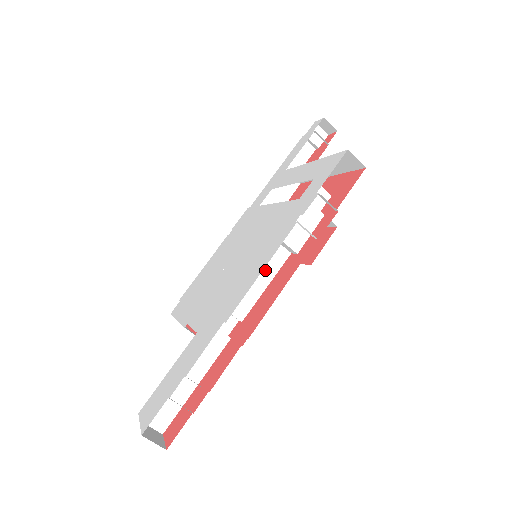
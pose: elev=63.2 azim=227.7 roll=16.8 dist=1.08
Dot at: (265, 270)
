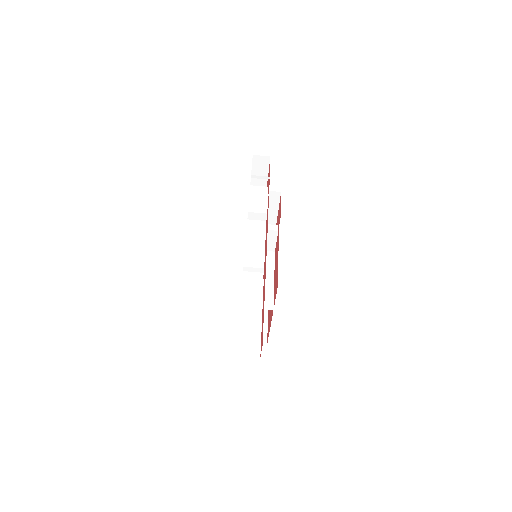
Dot at: (257, 236)
